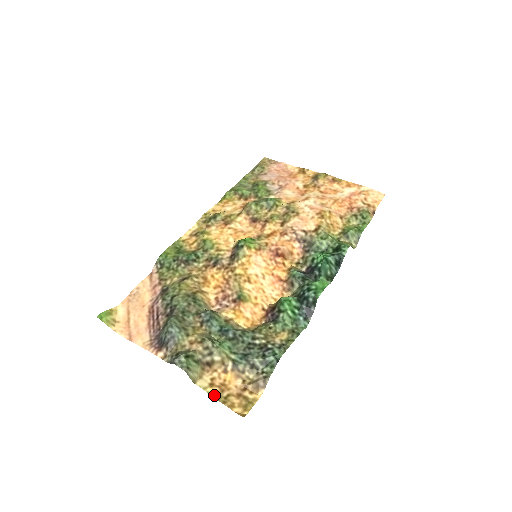
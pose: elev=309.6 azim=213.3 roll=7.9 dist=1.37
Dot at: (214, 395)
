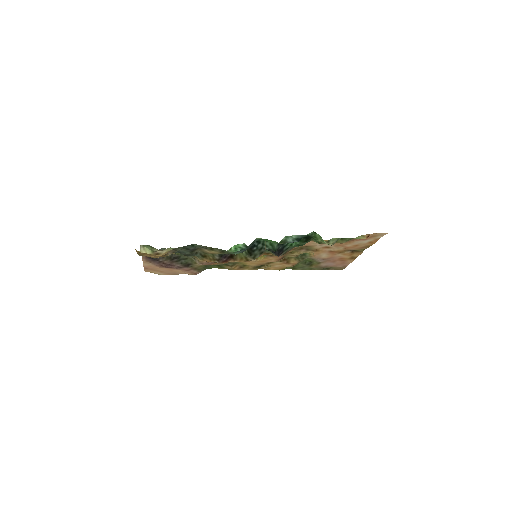
Dot at: occluded
